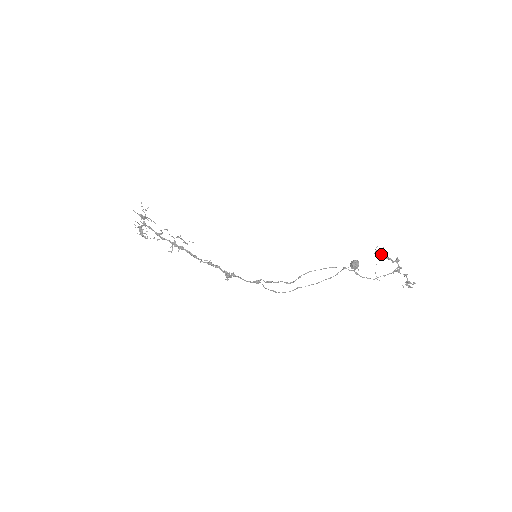
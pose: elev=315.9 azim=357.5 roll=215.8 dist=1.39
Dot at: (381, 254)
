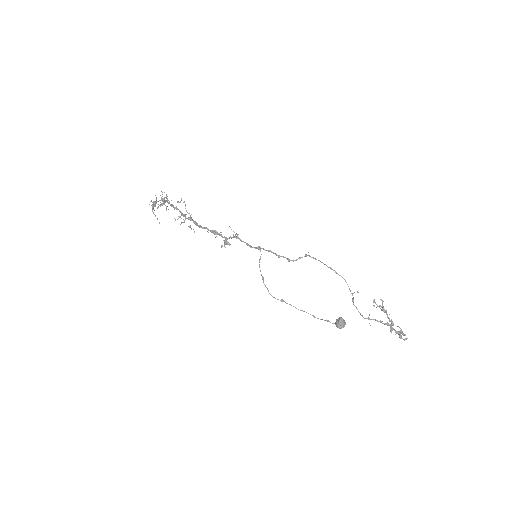
Dot at: occluded
